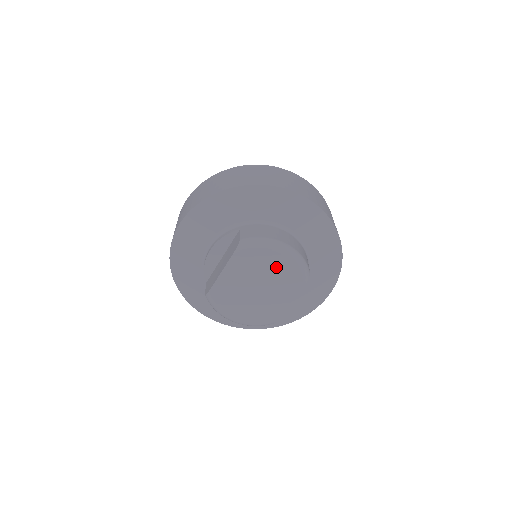
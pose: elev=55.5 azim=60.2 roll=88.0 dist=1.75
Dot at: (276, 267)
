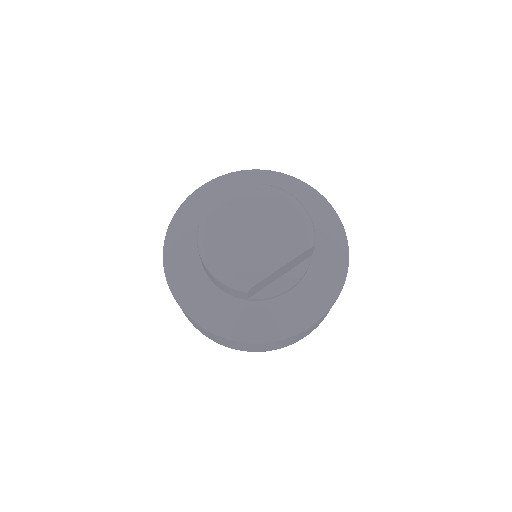
Dot at: (286, 218)
